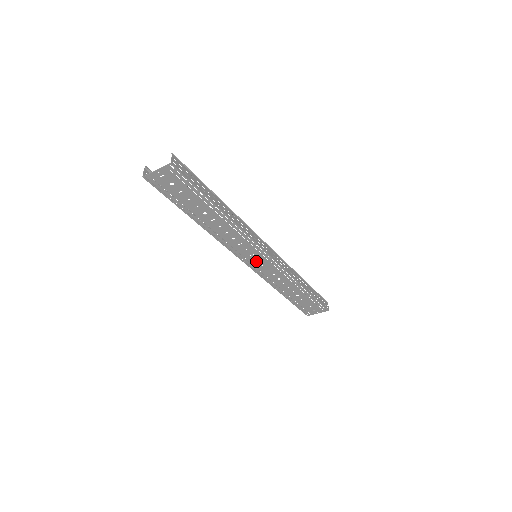
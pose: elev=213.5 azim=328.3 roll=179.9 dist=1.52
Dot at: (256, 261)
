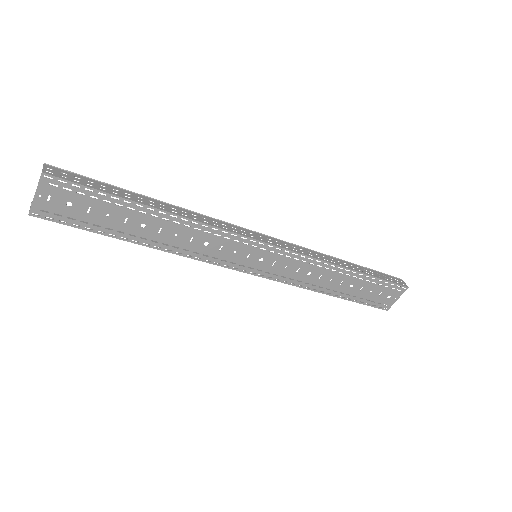
Dot at: (260, 263)
